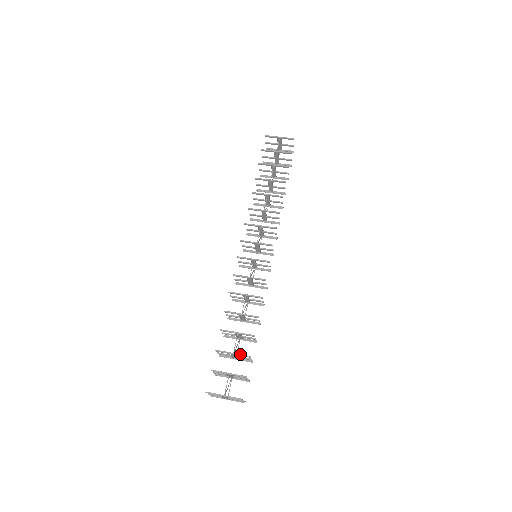
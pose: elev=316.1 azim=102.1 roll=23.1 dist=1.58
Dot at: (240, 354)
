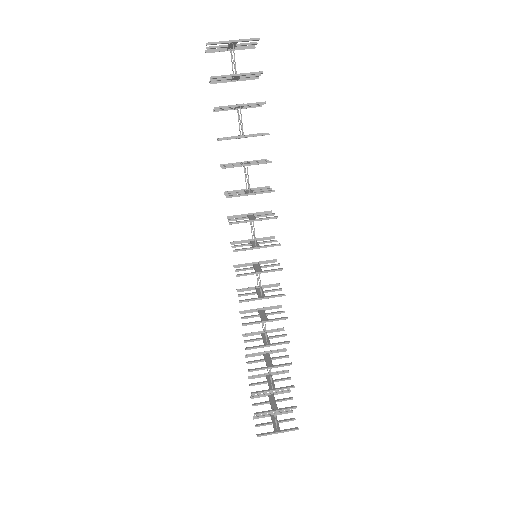
Dot at: (281, 389)
